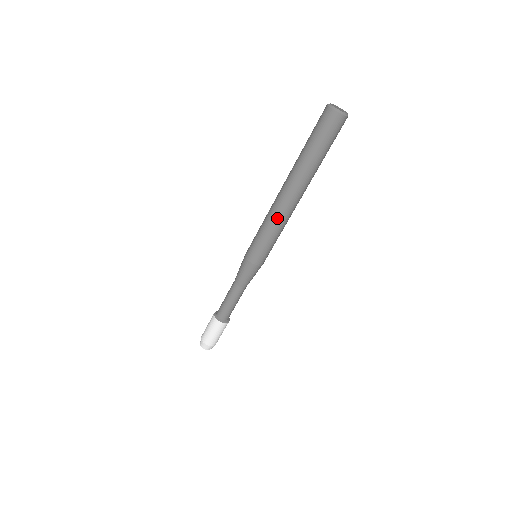
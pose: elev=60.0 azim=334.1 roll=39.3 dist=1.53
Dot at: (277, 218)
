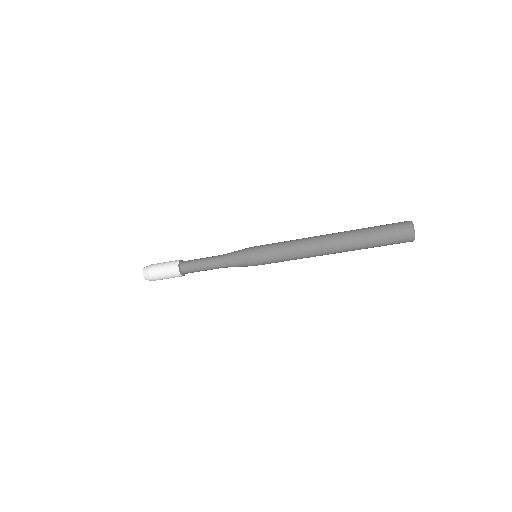
Dot at: occluded
